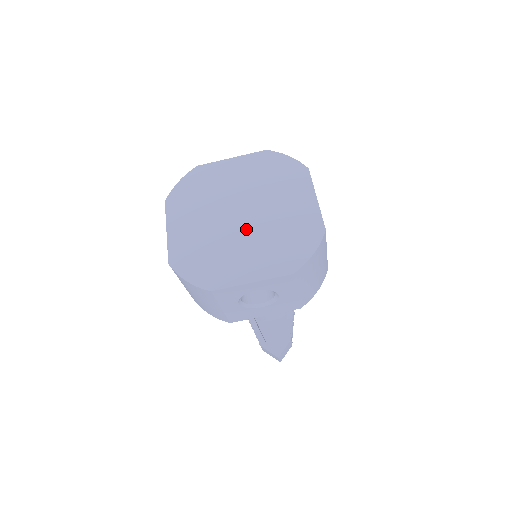
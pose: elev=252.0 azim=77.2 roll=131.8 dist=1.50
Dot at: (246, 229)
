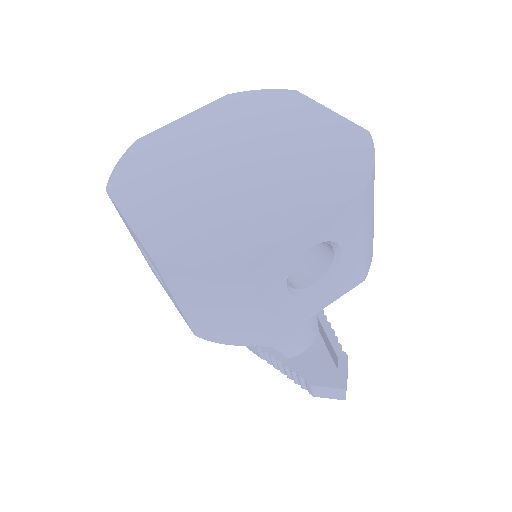
Dot at: (254, 172)
